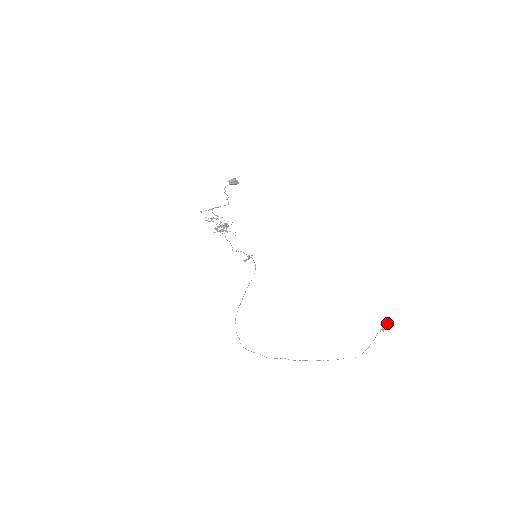
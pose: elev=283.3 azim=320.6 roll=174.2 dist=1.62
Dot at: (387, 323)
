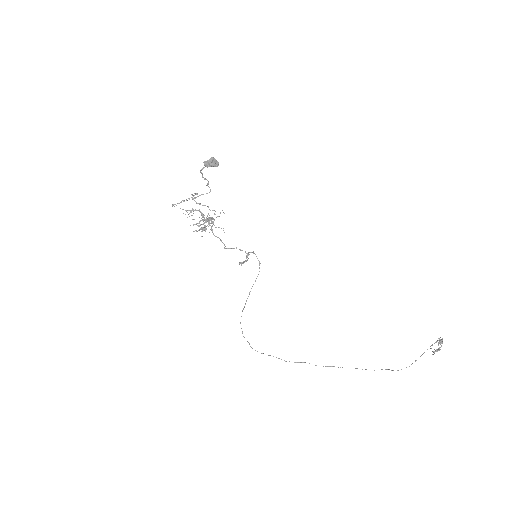
Dot at: (440, 342)
